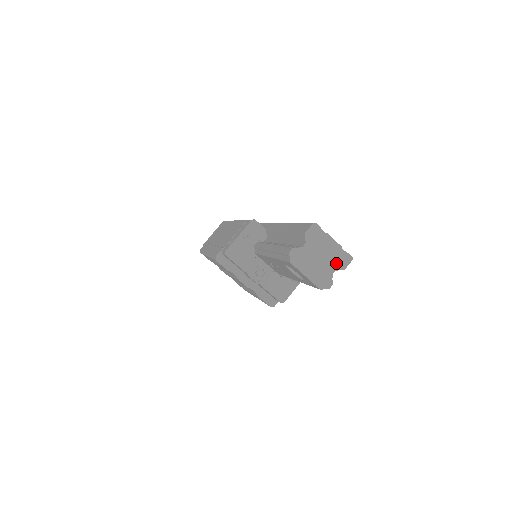
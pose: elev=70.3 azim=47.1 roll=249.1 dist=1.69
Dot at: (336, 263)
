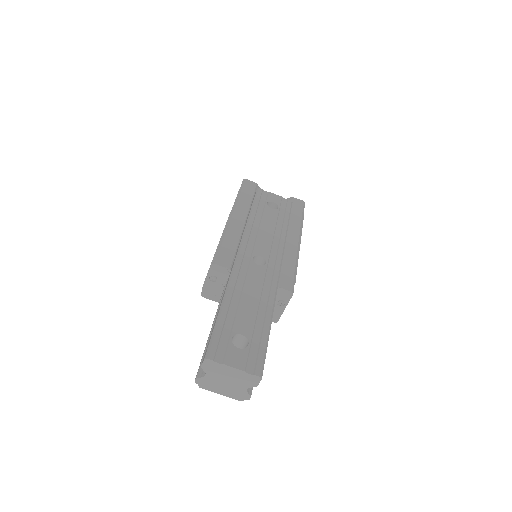
Dot at: (245, 383)
